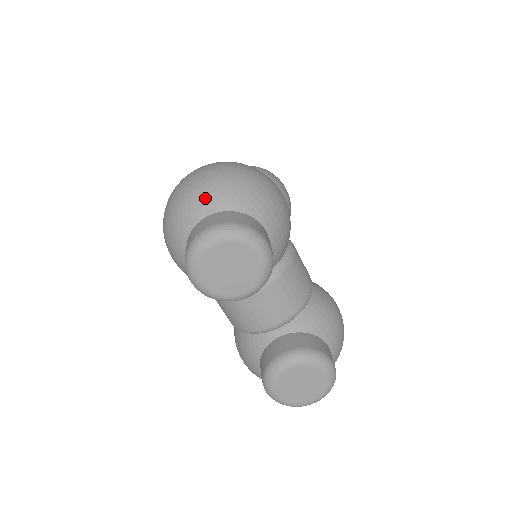
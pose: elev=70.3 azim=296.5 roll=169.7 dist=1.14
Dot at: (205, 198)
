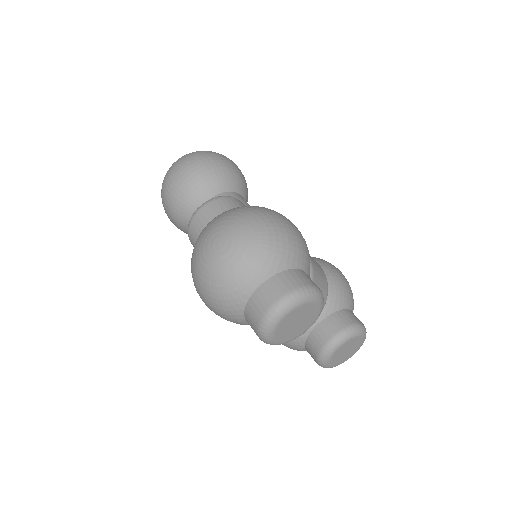
Dot at: (249, 272)
